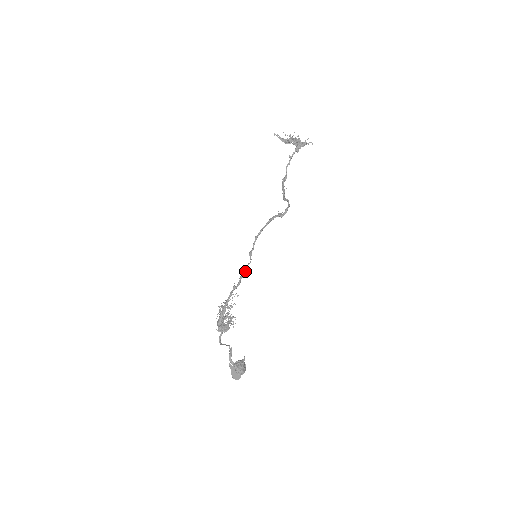
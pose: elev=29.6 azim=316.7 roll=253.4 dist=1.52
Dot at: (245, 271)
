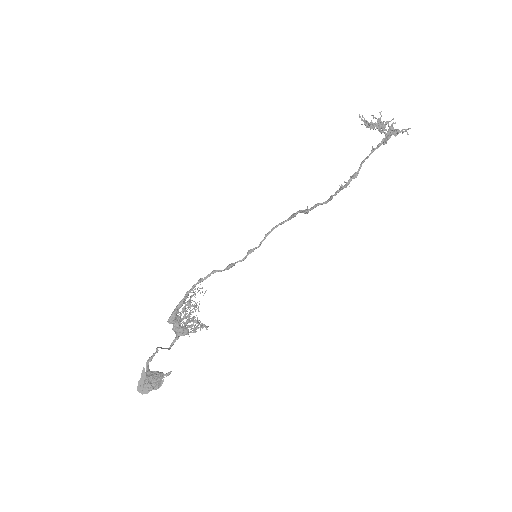
Dot at: (227, 267)
